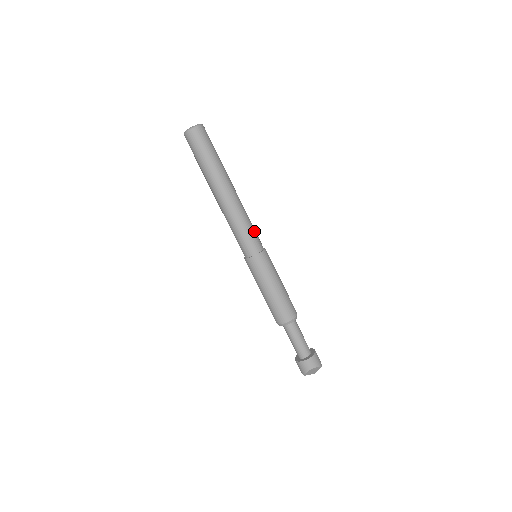
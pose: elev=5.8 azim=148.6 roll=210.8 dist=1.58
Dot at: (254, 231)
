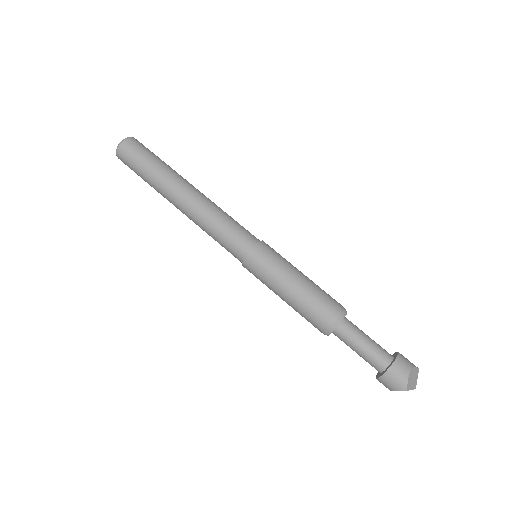
Dot at: occluded
